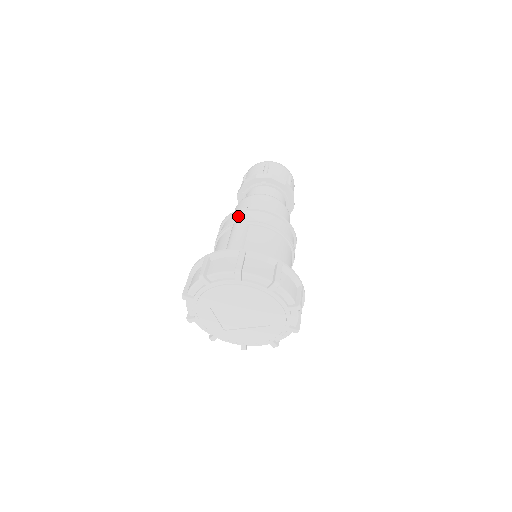
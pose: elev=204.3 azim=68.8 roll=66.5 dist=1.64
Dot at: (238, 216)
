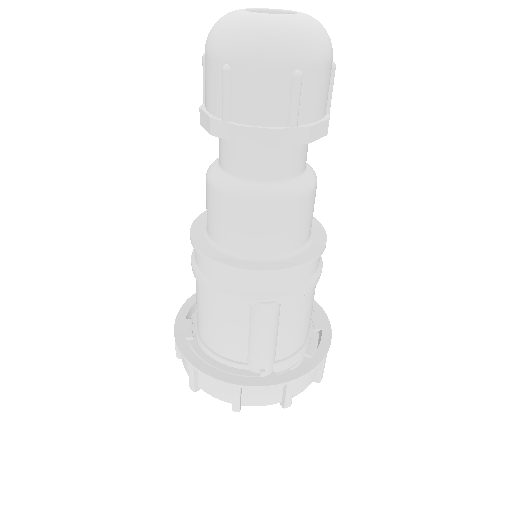
Dot at: (258, 281)
